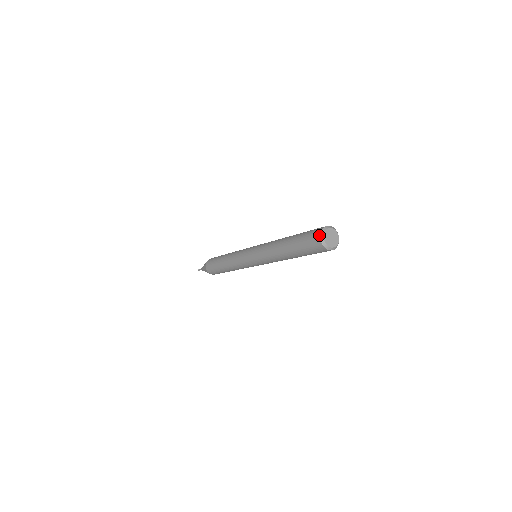
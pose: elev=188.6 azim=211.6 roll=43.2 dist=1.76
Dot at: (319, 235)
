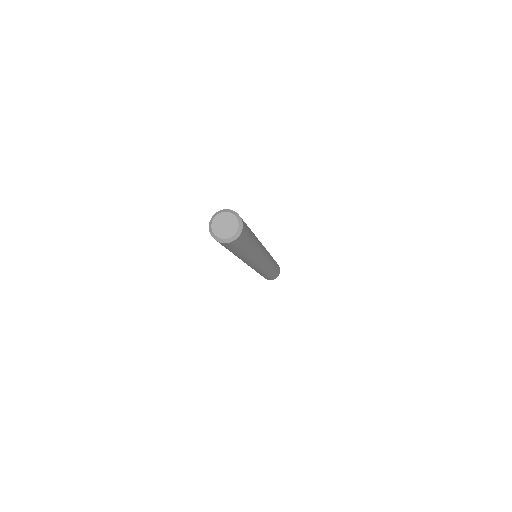
Dot at: occluded
